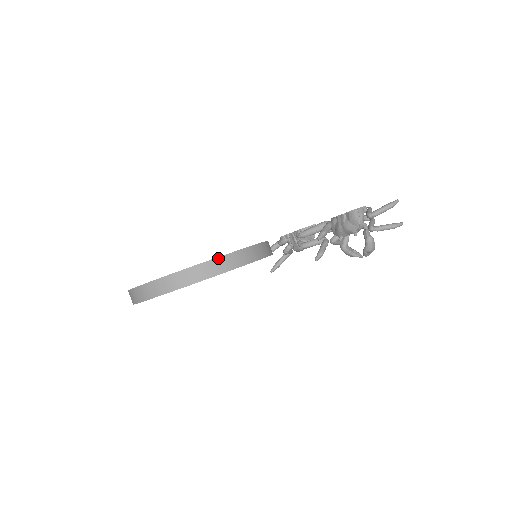
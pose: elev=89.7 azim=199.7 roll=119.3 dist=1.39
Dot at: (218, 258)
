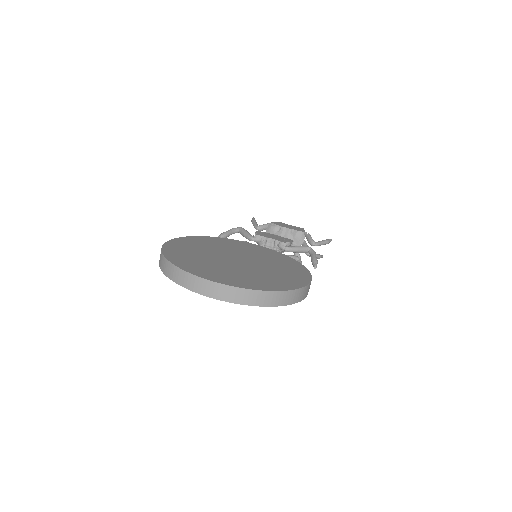
Dot at: (307, 286)
